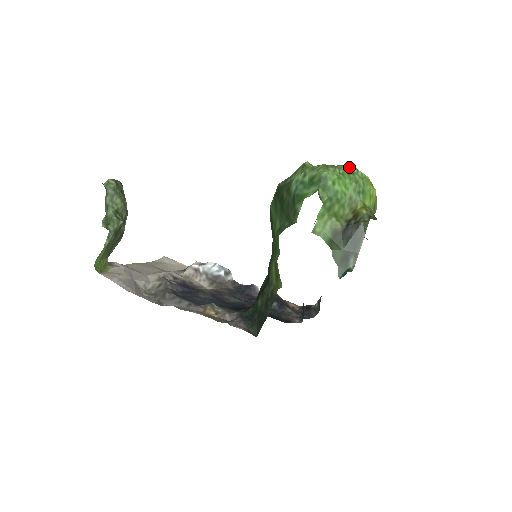
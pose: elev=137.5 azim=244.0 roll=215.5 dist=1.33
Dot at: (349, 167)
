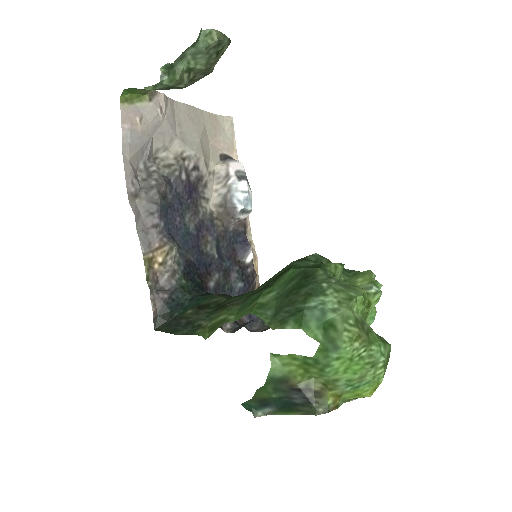
Dot at: (379, 357)
